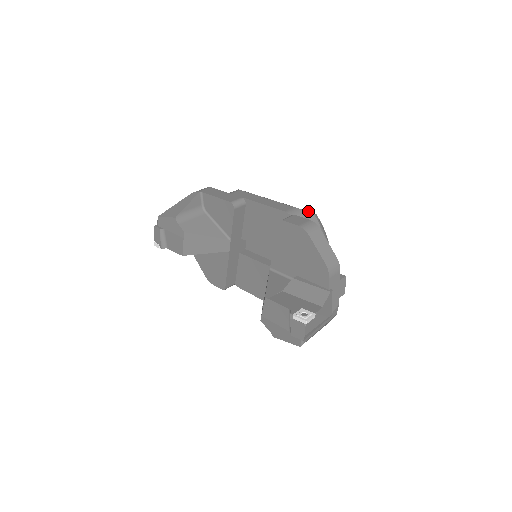
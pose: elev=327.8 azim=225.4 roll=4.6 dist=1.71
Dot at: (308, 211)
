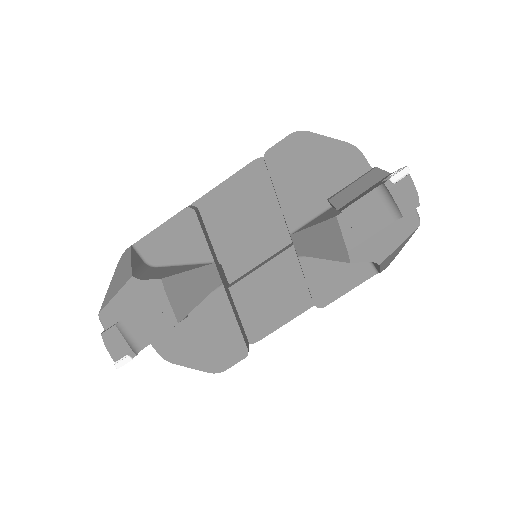
Dot at: occluded
